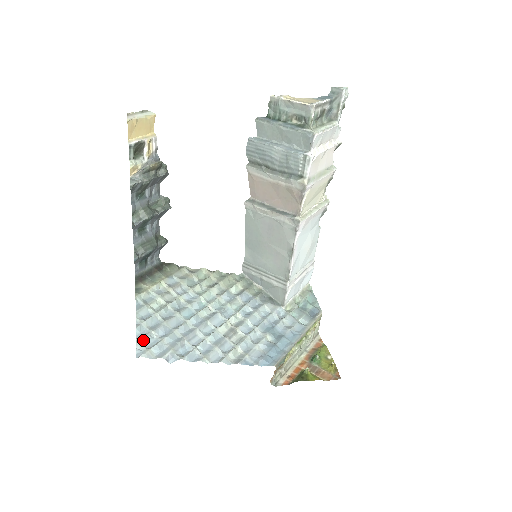
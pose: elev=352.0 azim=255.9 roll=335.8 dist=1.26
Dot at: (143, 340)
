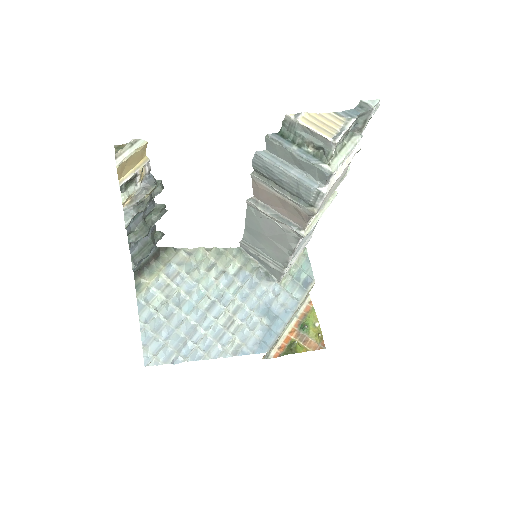
Dot at: (149, 346)
